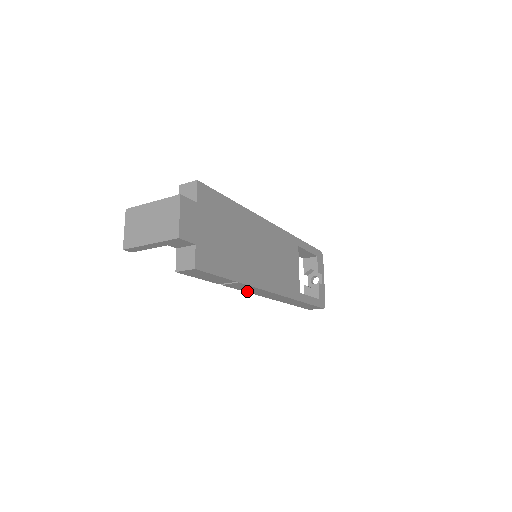
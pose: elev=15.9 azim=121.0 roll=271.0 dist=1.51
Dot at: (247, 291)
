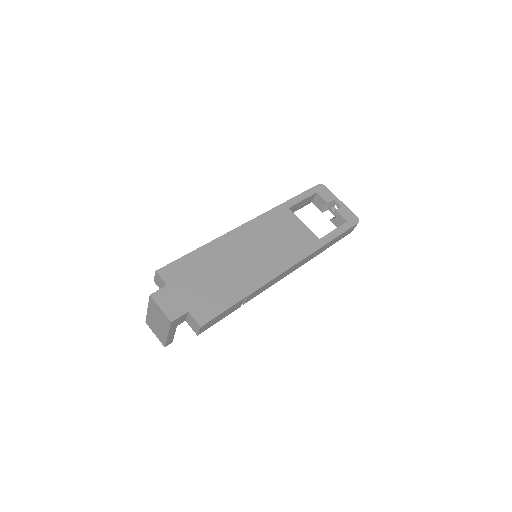
Dot at: occluded
